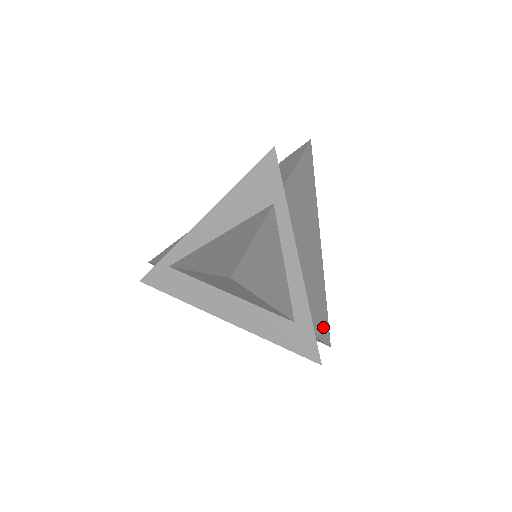
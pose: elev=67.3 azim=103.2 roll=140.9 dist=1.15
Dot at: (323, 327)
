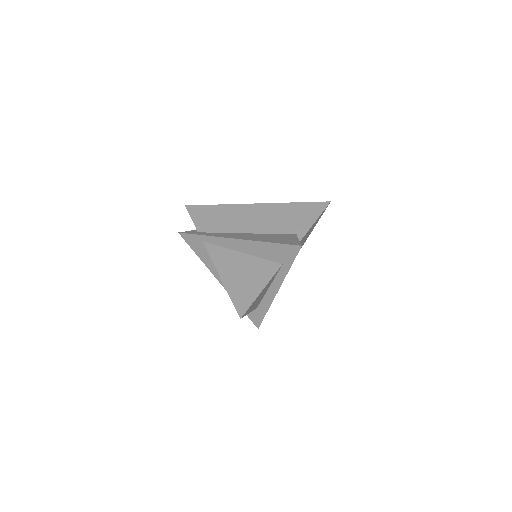
Dot at: occluded
